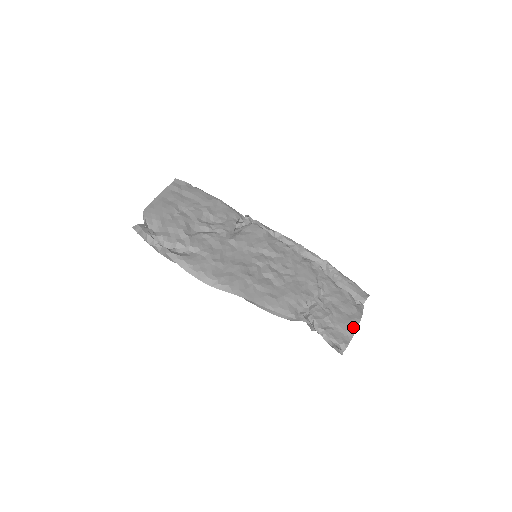
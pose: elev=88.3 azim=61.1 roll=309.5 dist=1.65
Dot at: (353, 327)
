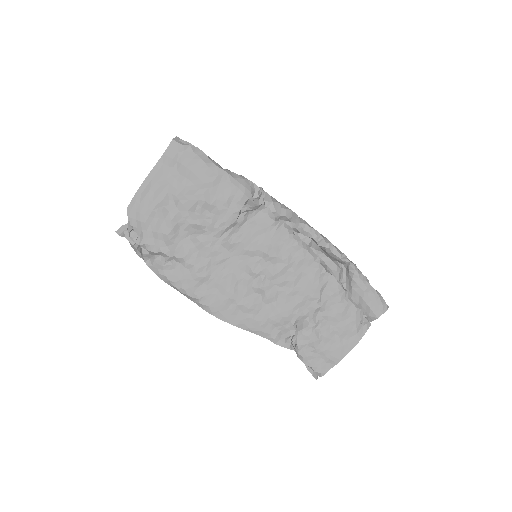
Dot at: (340, 356)
